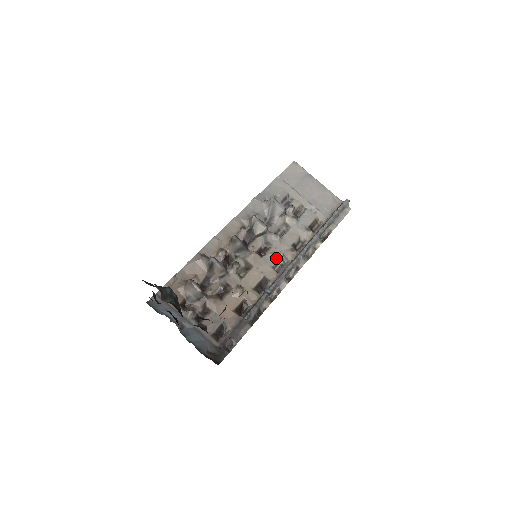
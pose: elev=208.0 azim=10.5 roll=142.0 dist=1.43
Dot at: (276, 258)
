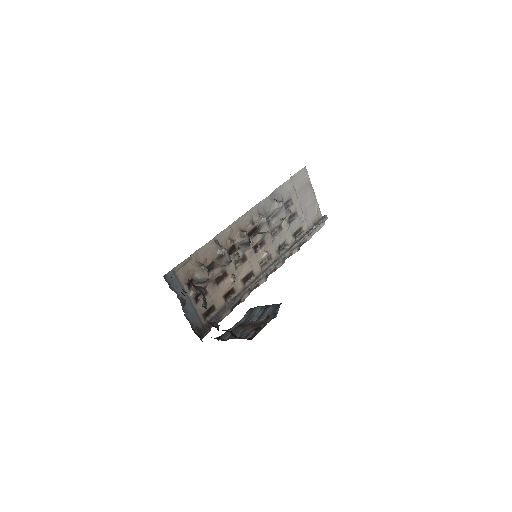
Dot at: (265, 257)
